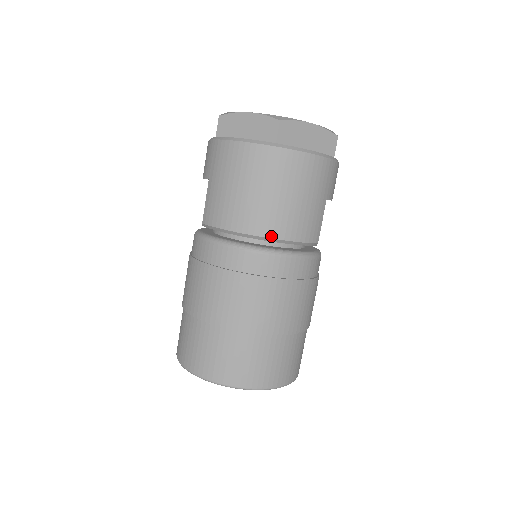
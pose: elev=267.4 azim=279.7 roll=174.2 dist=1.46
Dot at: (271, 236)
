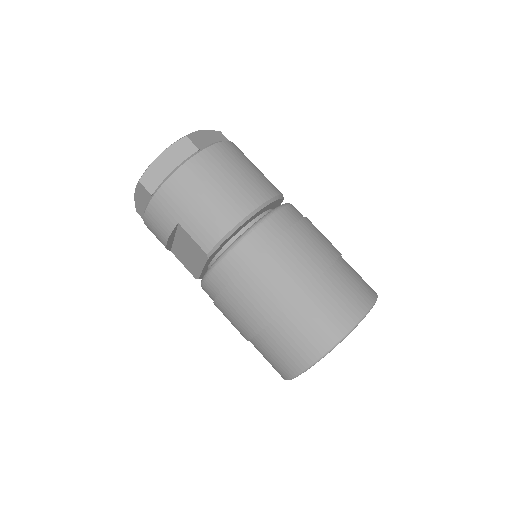
Dot at: (261, 203)
